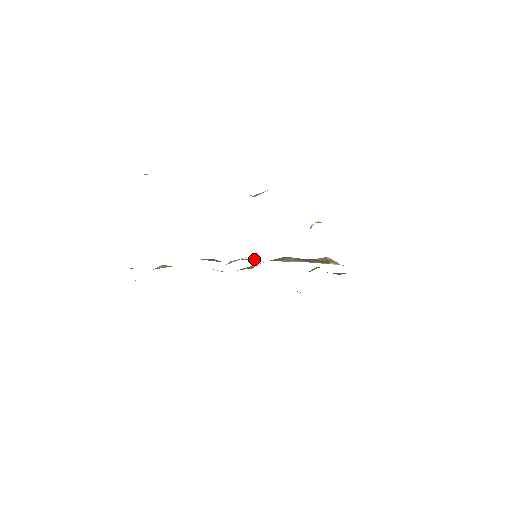
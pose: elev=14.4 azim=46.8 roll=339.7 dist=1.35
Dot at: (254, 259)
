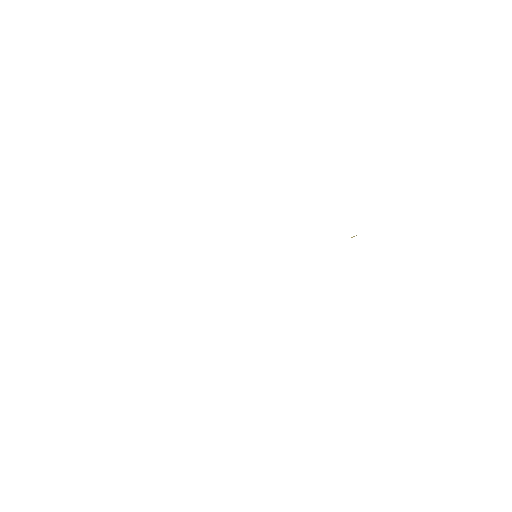
Dot at: occluded
